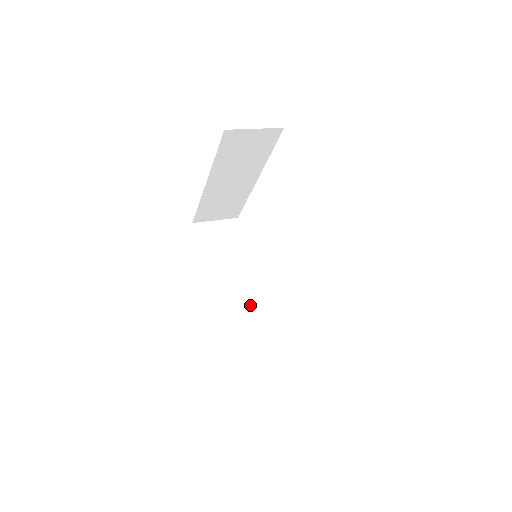
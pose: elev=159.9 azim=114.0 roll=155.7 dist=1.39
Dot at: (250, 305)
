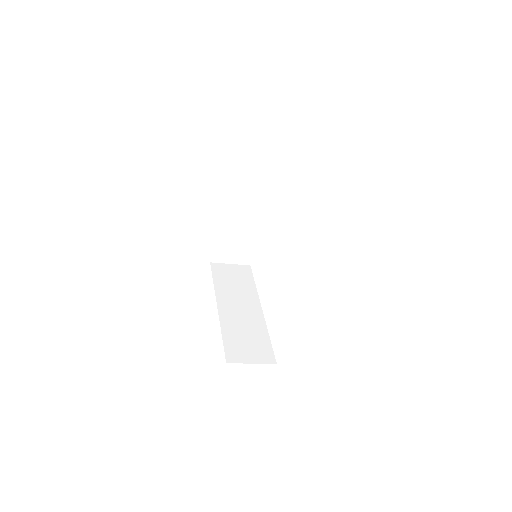
Dot at: (252, 323)
